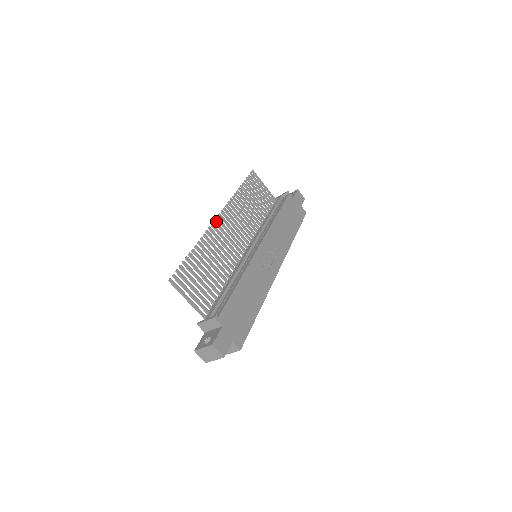
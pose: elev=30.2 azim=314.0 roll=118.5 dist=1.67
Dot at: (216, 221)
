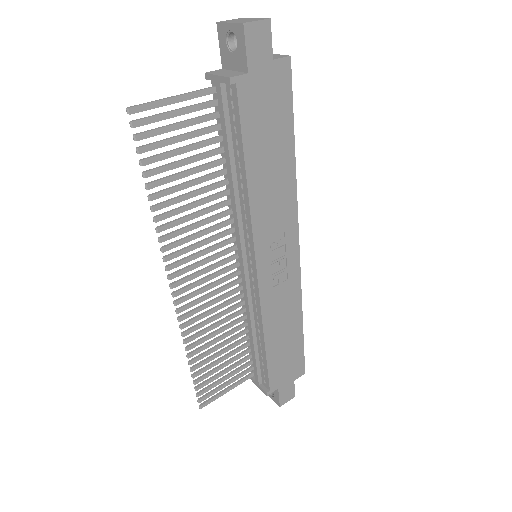
Dot at: (177, 301)
